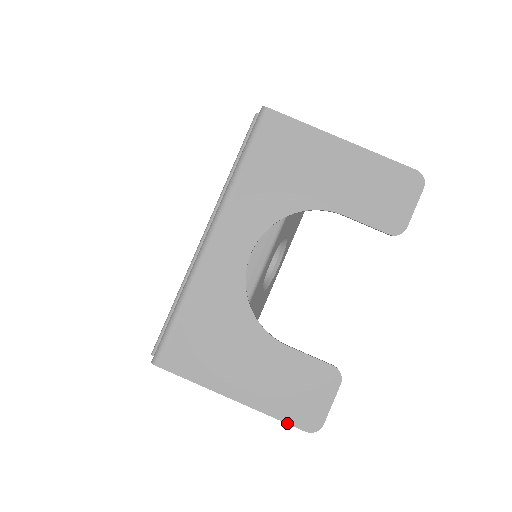
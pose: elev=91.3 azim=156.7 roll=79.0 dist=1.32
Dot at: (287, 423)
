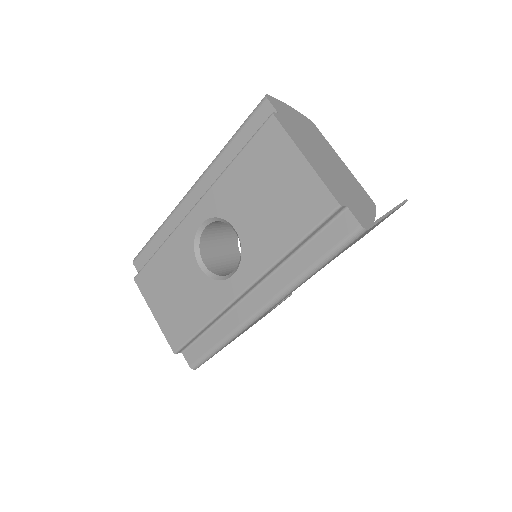
Dot at: occluded
